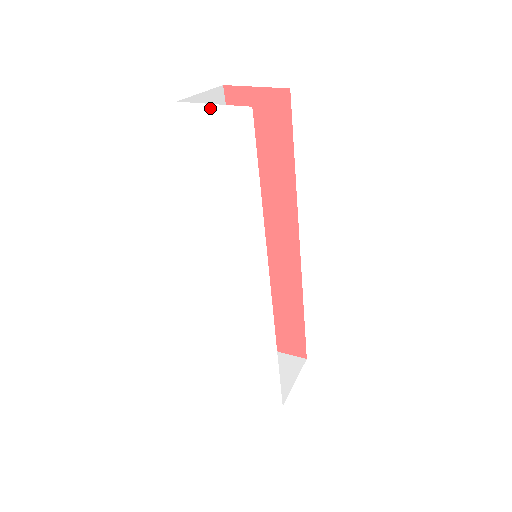
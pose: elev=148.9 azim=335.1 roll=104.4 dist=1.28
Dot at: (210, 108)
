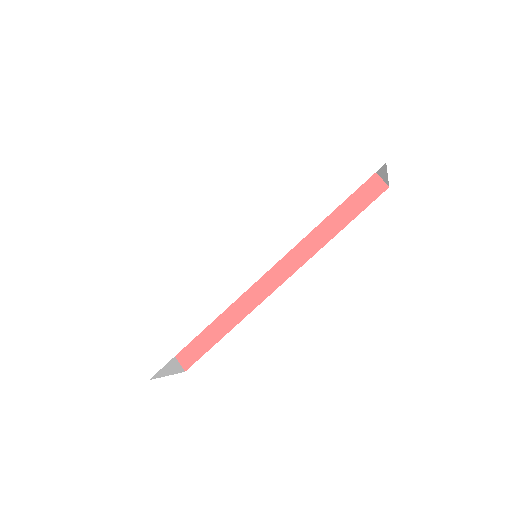
Dot at: (358, 137)
